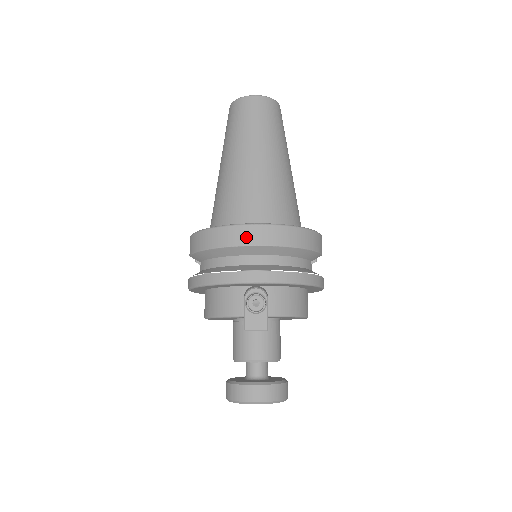
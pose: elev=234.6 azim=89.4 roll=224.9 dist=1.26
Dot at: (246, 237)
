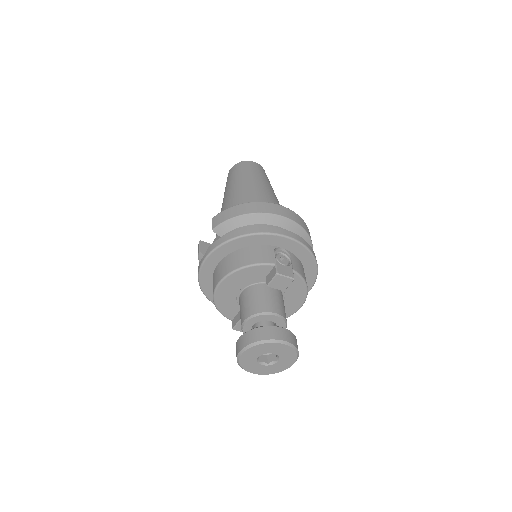
Dot at: (278, 210)
